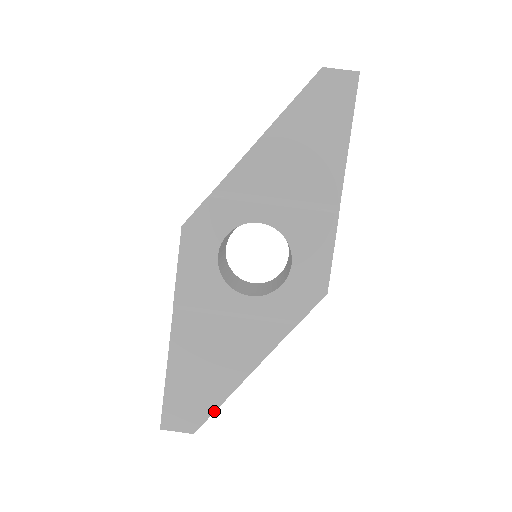
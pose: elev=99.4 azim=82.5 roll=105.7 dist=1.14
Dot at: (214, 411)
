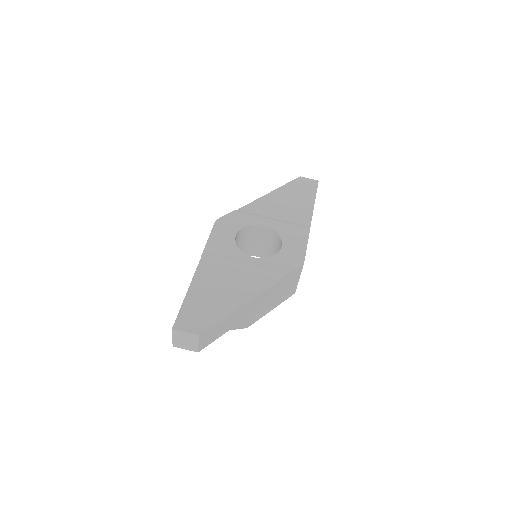
Dot at: (218, 321)
